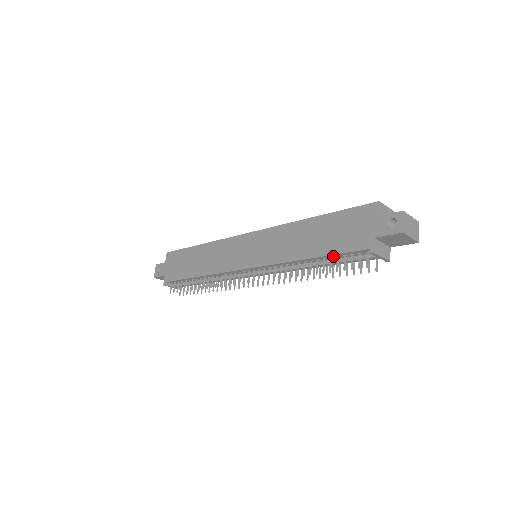
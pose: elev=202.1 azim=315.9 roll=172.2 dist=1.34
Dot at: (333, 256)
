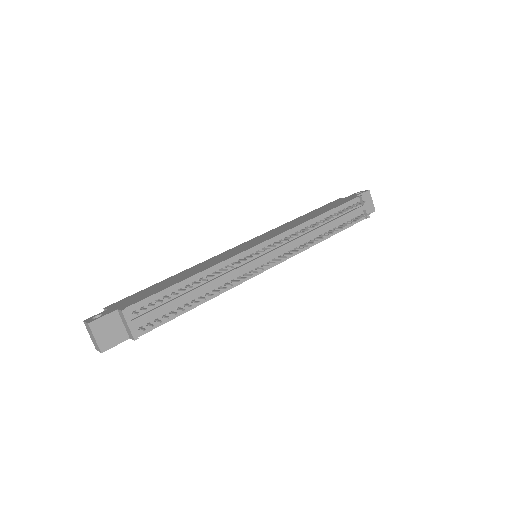
Dot at: (337, 210)
